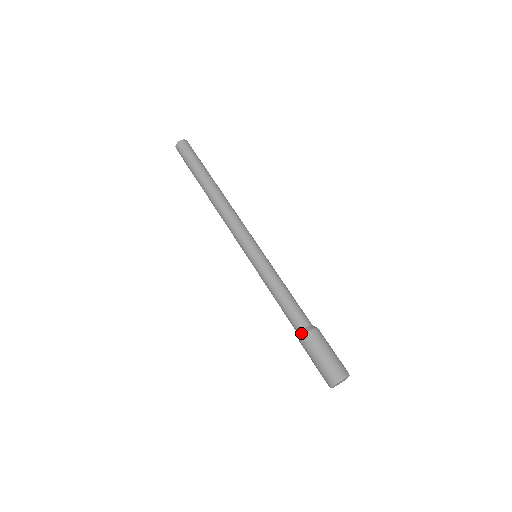
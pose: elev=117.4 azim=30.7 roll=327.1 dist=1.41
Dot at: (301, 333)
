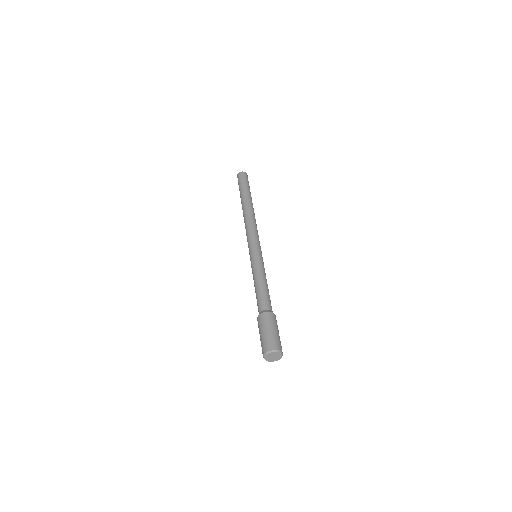
Dot at: (261, 312)
